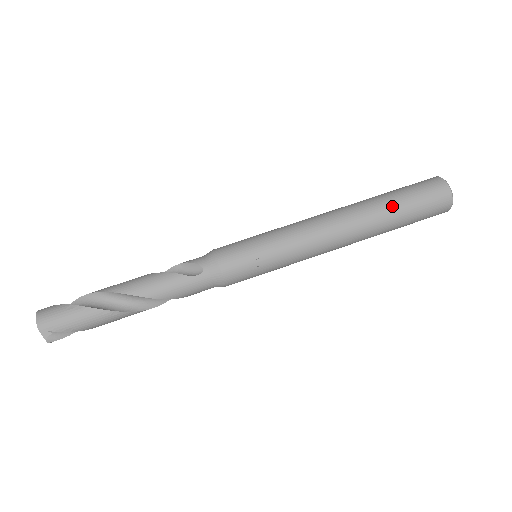
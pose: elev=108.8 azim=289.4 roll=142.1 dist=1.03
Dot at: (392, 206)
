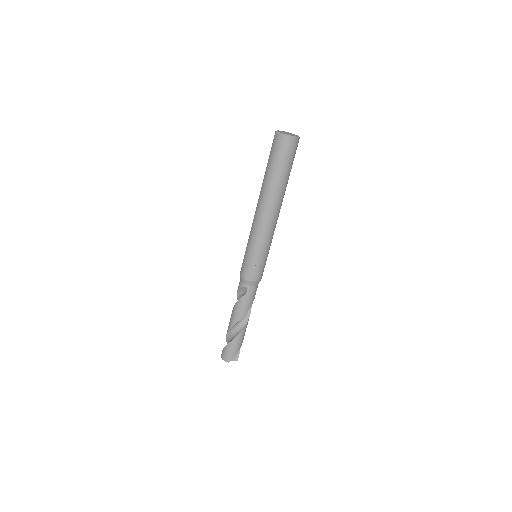
Dot at: (274, 177)
